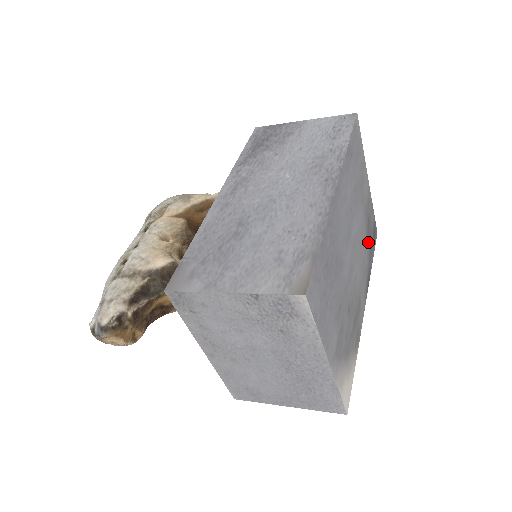
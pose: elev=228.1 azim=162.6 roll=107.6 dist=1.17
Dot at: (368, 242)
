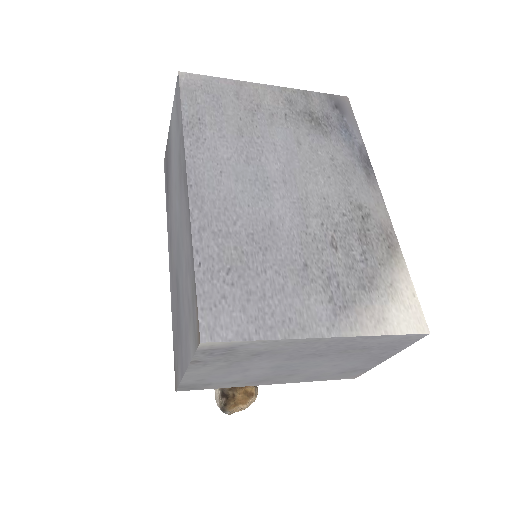
Dot at: (328, 133)
